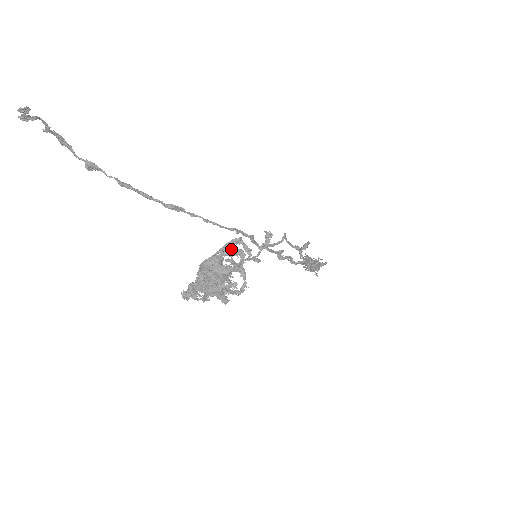
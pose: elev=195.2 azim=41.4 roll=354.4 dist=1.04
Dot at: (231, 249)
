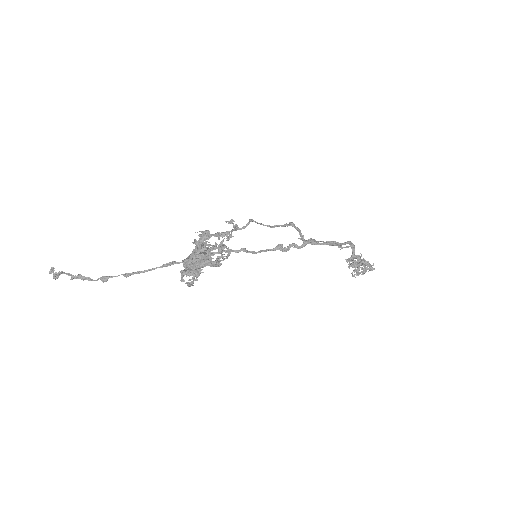
Dot at: (200, 238)
